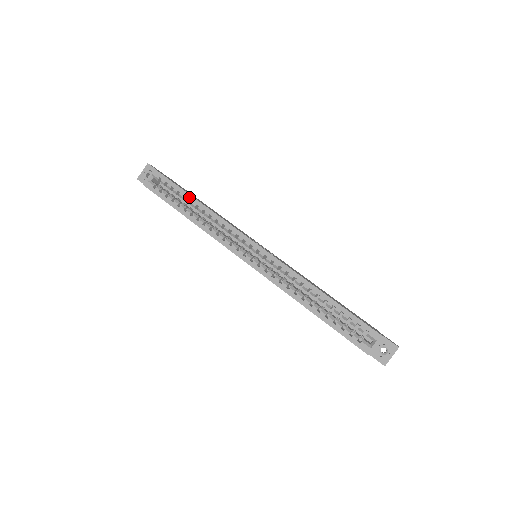
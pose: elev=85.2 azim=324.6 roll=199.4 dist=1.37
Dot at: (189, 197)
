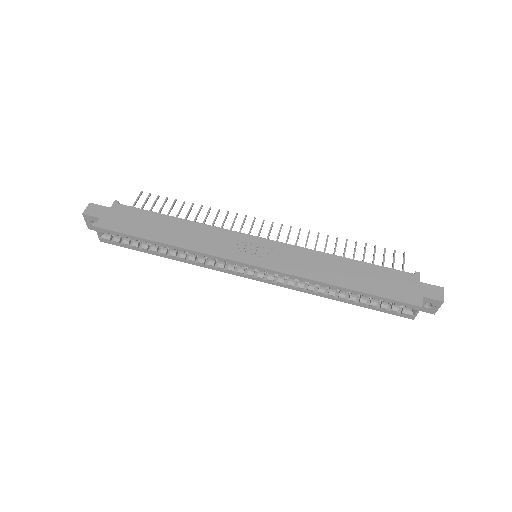
Dot at: (151, 242)
